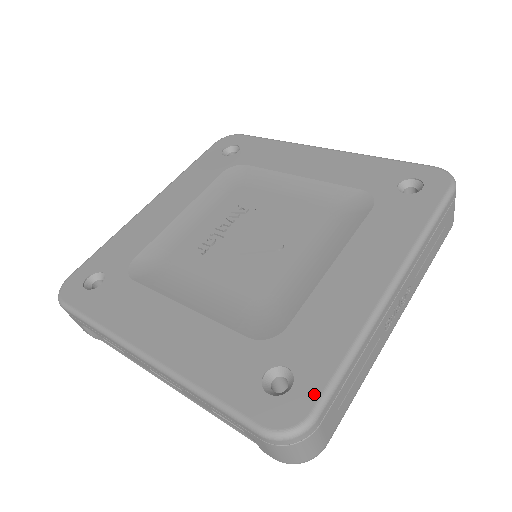
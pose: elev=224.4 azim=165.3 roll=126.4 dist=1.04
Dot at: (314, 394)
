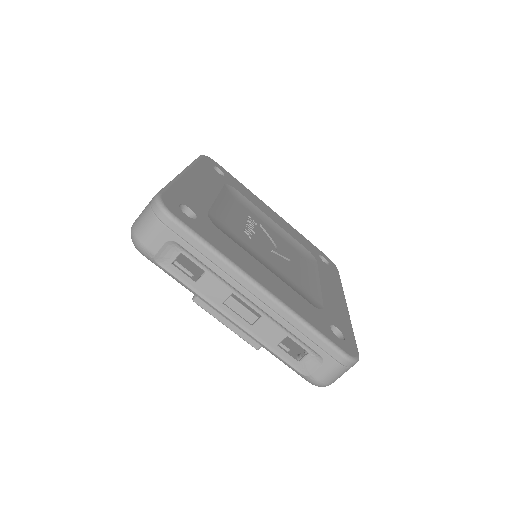
Dot at: (354, 344)
